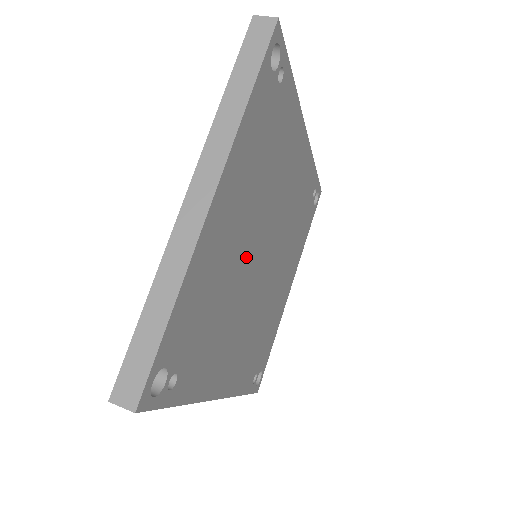
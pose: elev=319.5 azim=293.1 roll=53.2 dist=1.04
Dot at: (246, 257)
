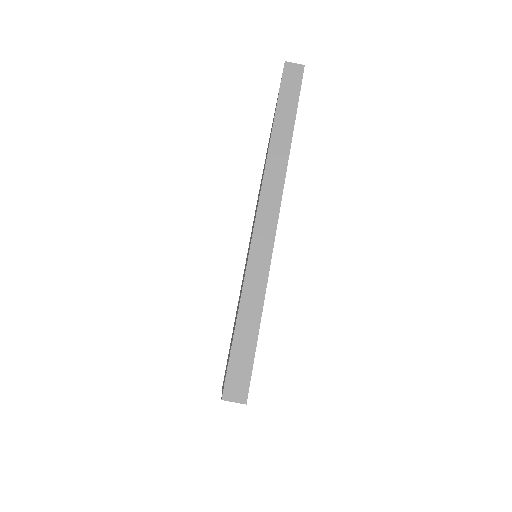
Dot at: occluded
